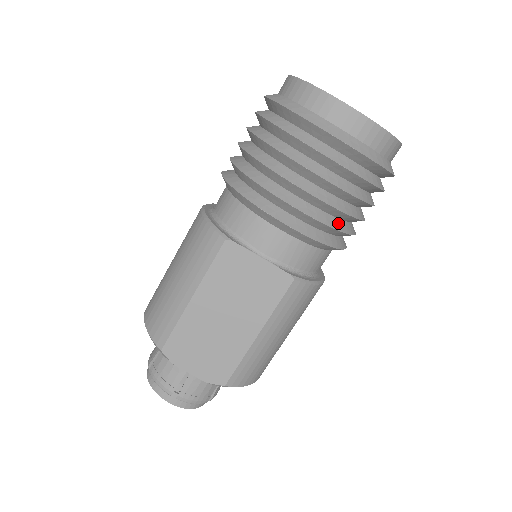
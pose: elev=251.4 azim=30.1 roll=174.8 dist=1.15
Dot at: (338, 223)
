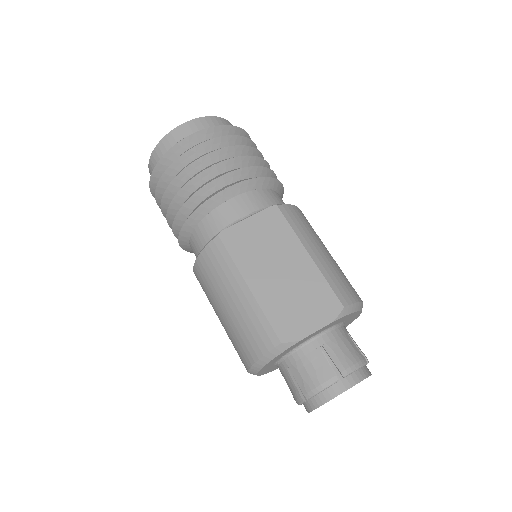
Dot at: occluded
